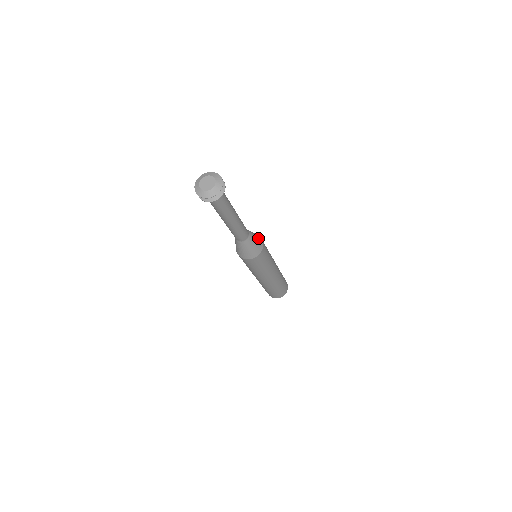
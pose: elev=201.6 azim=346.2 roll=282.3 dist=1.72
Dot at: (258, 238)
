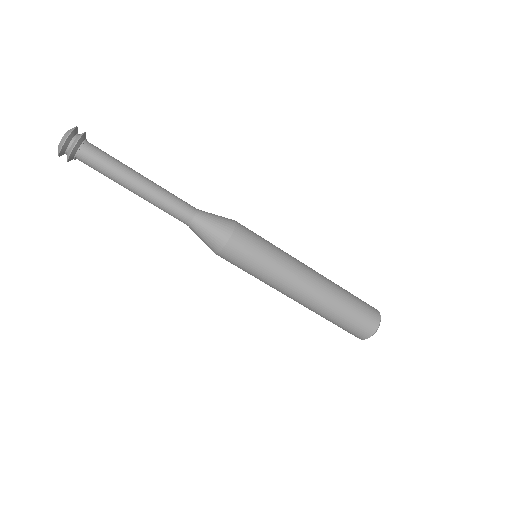
Dot at: occluded
